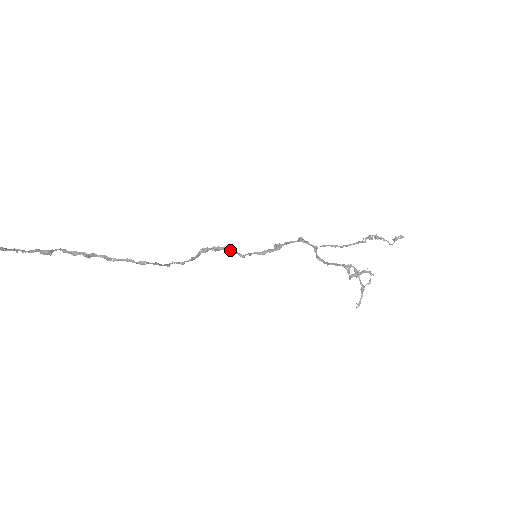
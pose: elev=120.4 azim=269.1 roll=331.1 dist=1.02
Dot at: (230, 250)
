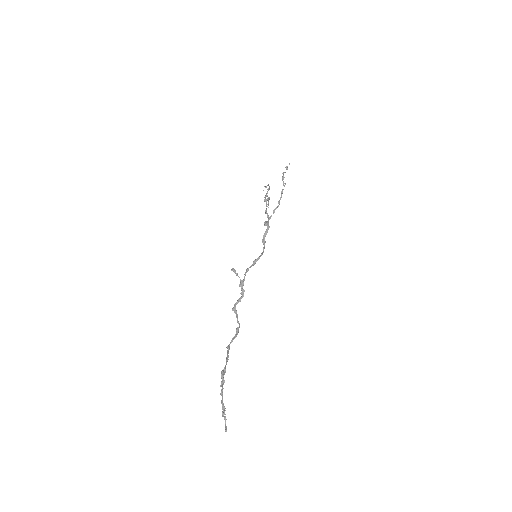
Dot at: occluded
